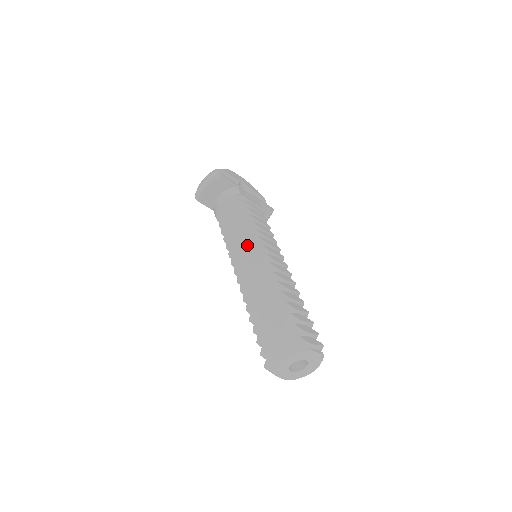
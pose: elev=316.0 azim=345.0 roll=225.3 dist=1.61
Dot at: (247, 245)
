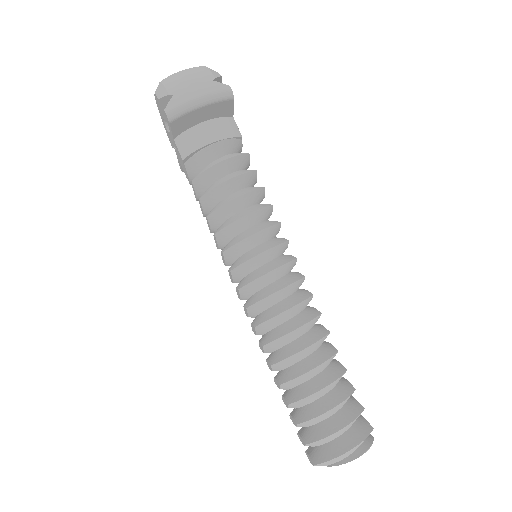
Dot at: (273, 251)
